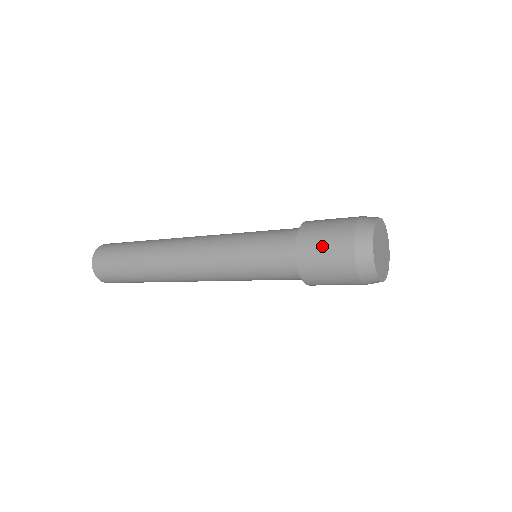
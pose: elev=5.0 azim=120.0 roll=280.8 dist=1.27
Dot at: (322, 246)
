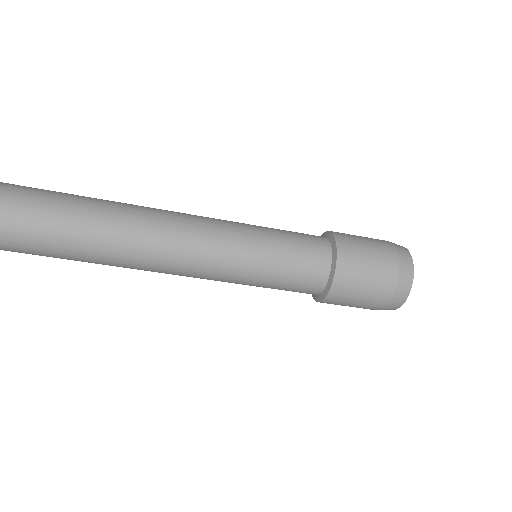
Dot at: (365, 245)
